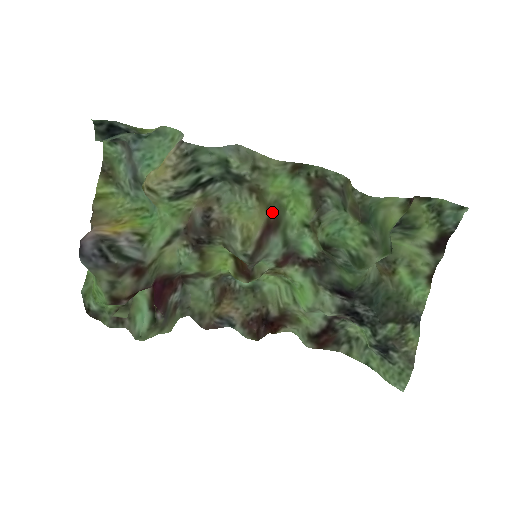
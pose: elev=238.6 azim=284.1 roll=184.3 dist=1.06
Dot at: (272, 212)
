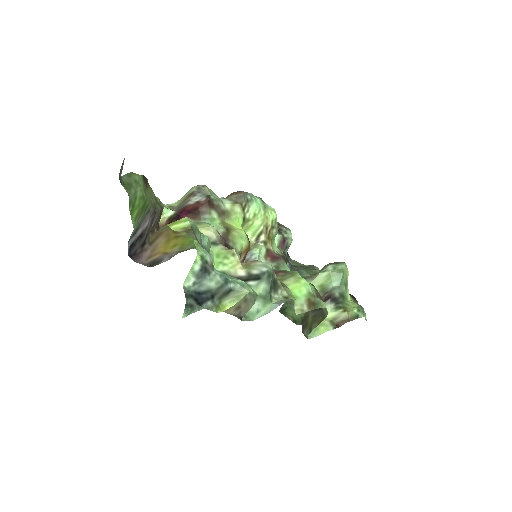
Dot at: (283, 275)
